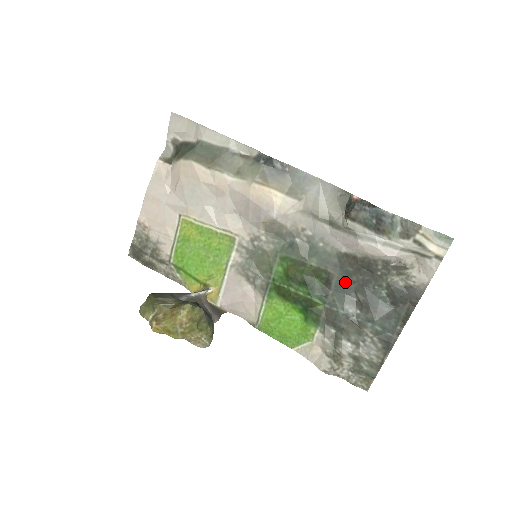
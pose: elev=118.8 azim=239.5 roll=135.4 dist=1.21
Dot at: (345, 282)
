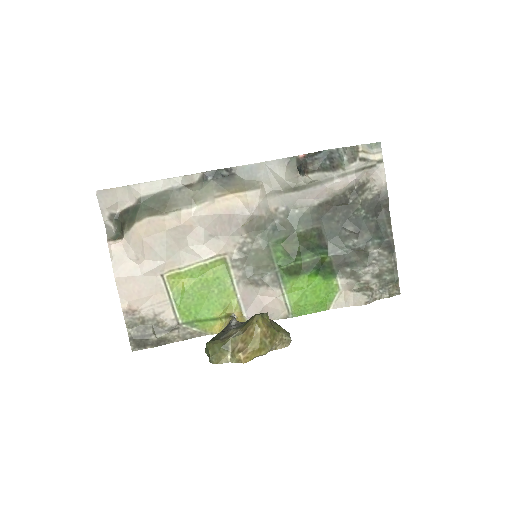
Dot at: (332, 227)
